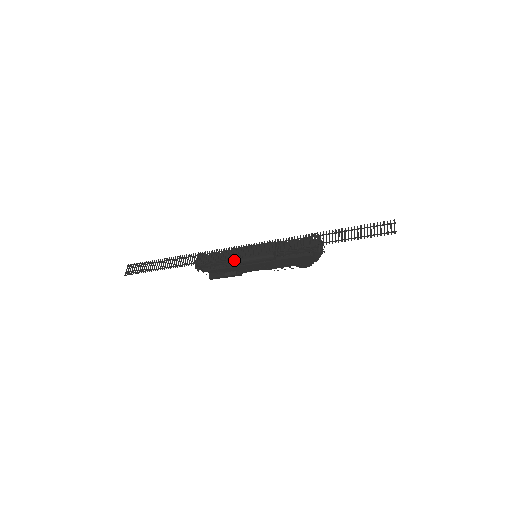
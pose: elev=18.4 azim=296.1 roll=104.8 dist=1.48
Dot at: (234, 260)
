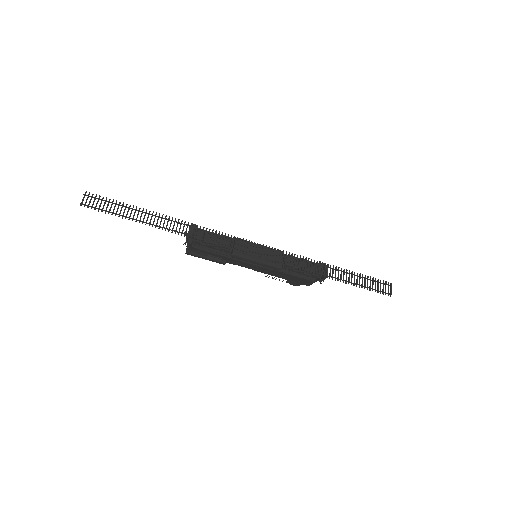
Dot at: (238, 253)
